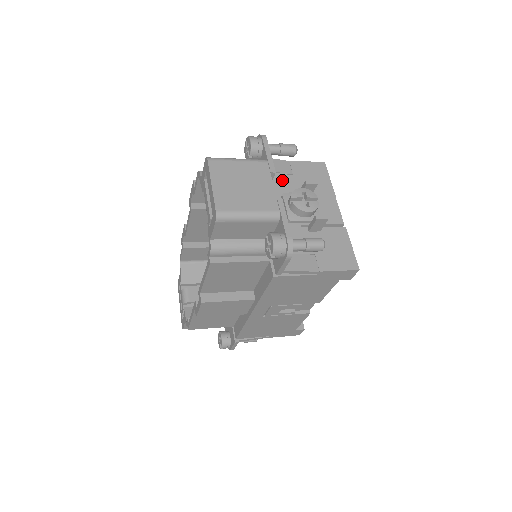
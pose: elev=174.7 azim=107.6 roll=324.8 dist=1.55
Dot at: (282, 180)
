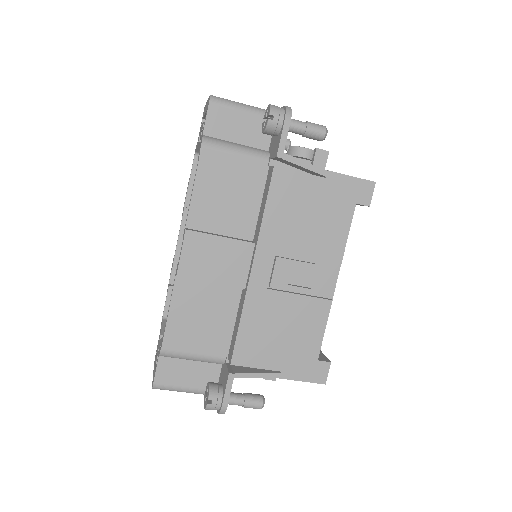
Dot at: occluded
